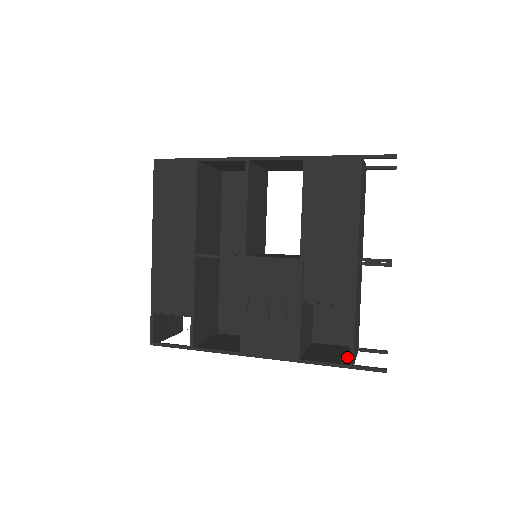
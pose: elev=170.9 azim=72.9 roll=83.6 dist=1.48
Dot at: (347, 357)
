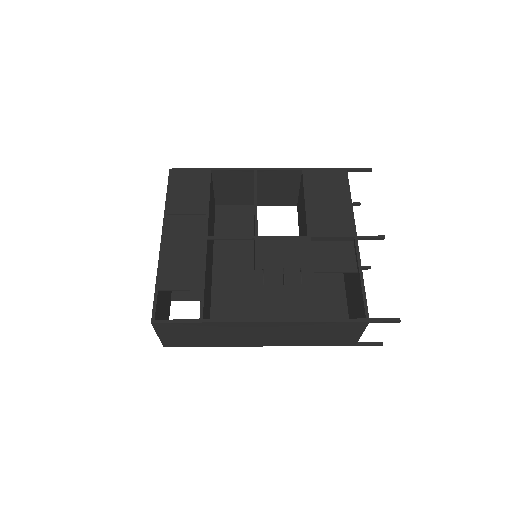
Dot at: occluded
